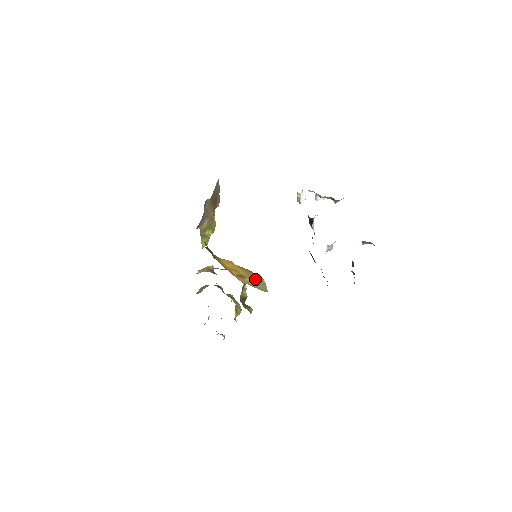
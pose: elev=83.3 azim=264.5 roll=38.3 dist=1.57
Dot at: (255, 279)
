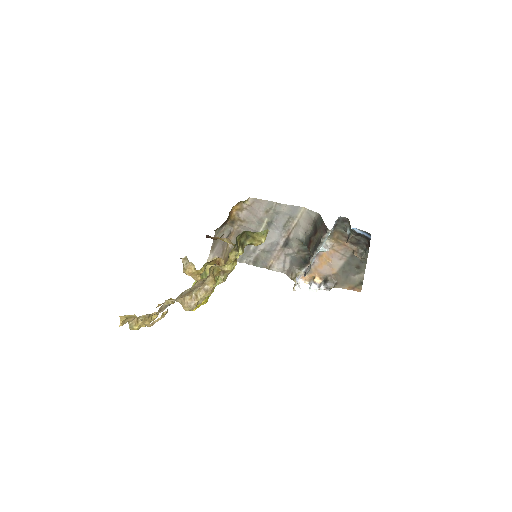
Dot at: occluded
